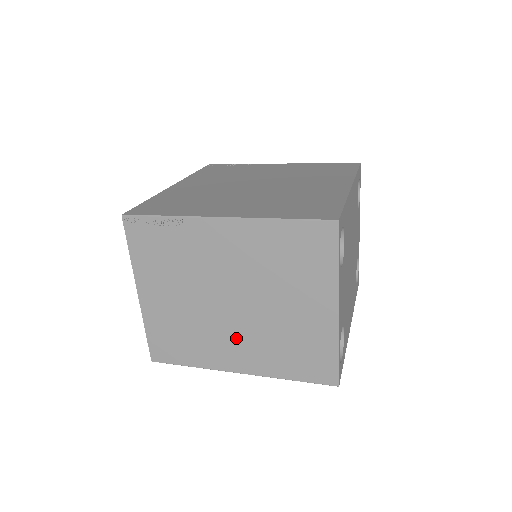
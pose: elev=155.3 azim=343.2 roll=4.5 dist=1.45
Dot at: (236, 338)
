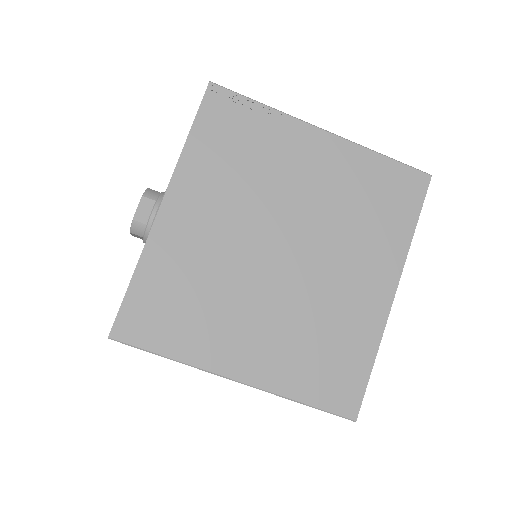
Dot at: occluded
